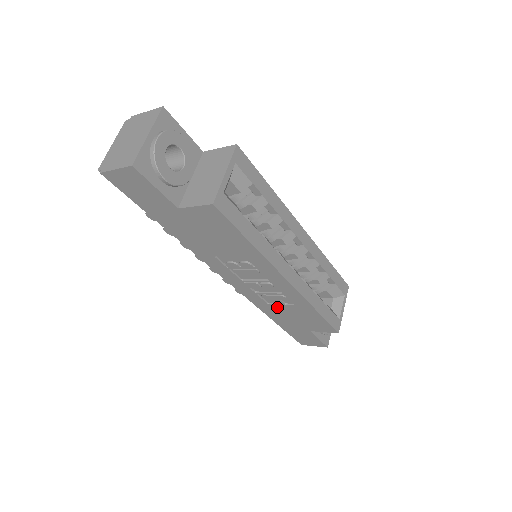
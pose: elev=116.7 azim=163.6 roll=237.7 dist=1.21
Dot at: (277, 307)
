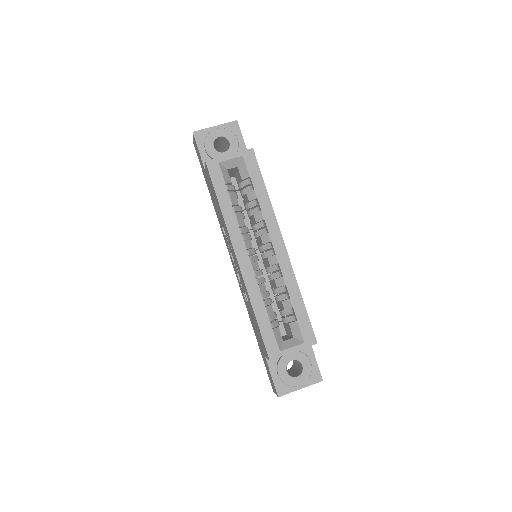
Dot at: occluded
